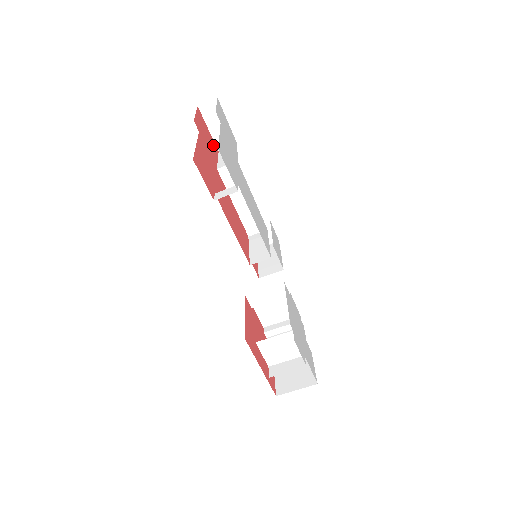
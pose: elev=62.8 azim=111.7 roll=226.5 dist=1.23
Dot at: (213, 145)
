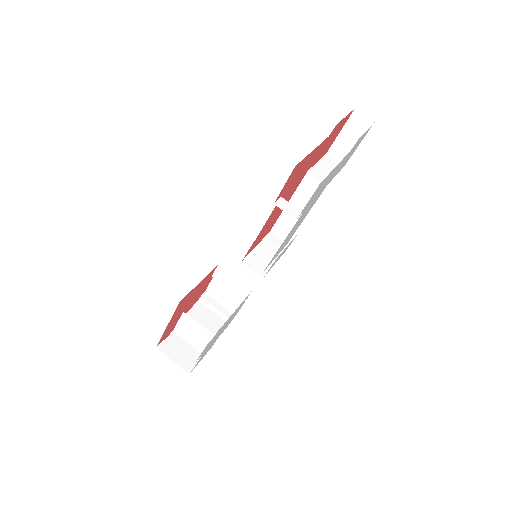
Dot at: (328, 147)
